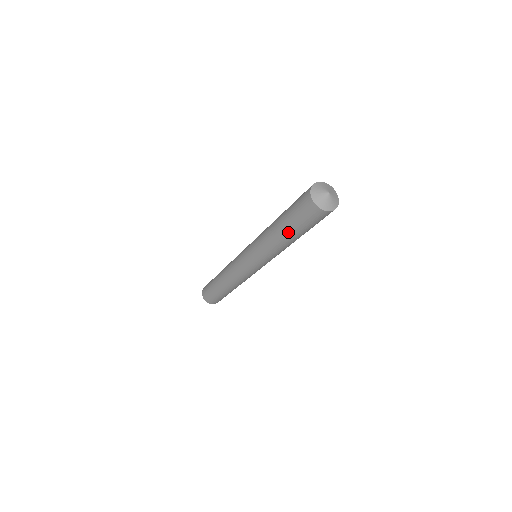
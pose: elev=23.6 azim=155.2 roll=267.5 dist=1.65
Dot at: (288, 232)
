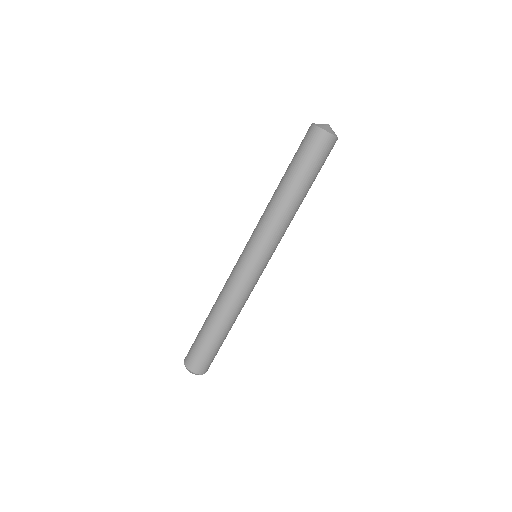
Dot at: (285, 173)
